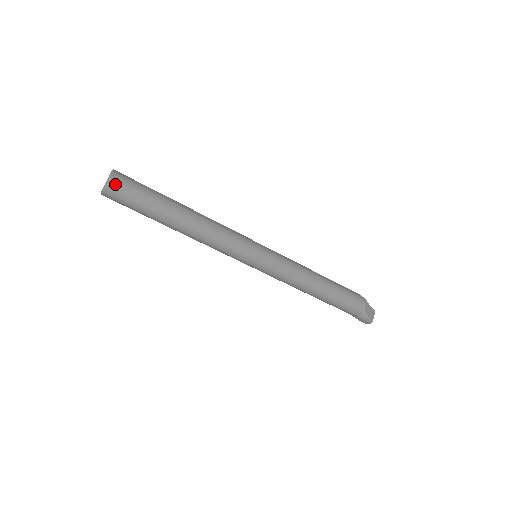
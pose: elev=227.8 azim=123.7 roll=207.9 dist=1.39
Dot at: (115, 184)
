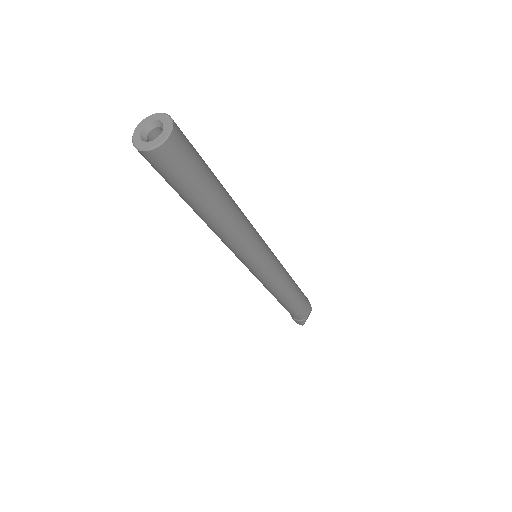
Dot at: (169, 150)
